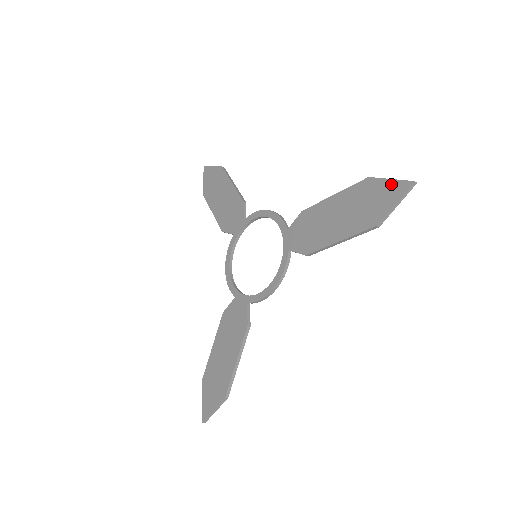
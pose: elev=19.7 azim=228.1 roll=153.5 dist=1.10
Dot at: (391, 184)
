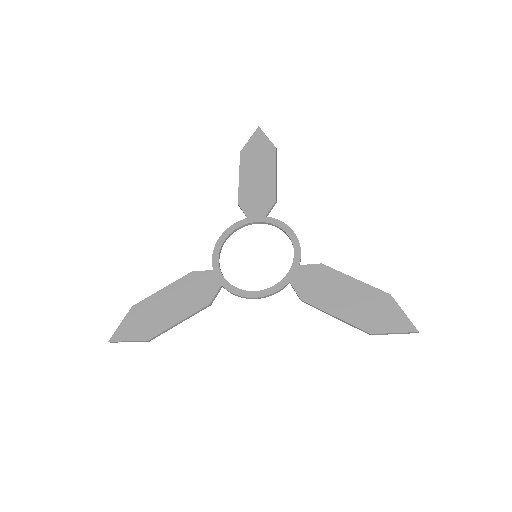
Dot at: (402, 317)
